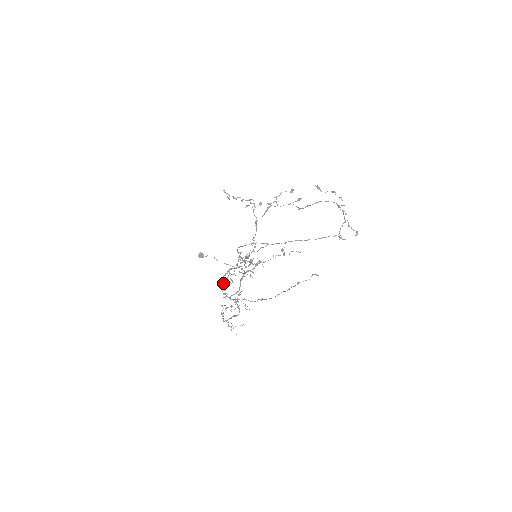
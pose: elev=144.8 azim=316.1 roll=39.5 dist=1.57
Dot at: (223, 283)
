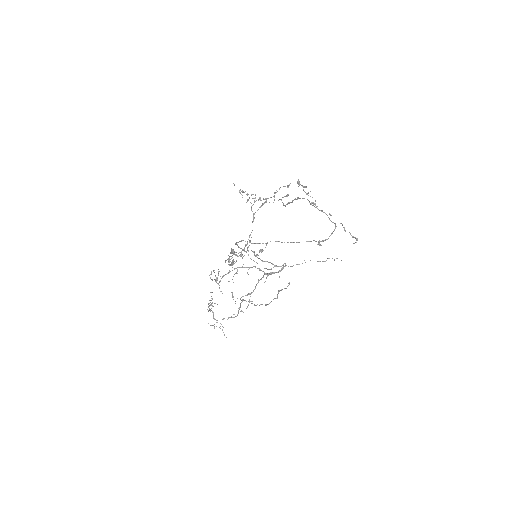
Dot at: (229, 281)
